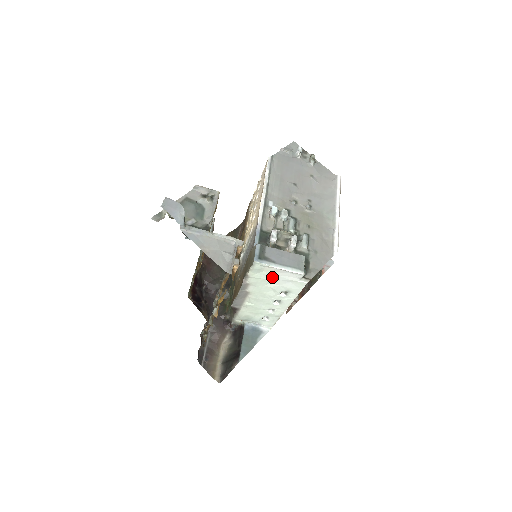
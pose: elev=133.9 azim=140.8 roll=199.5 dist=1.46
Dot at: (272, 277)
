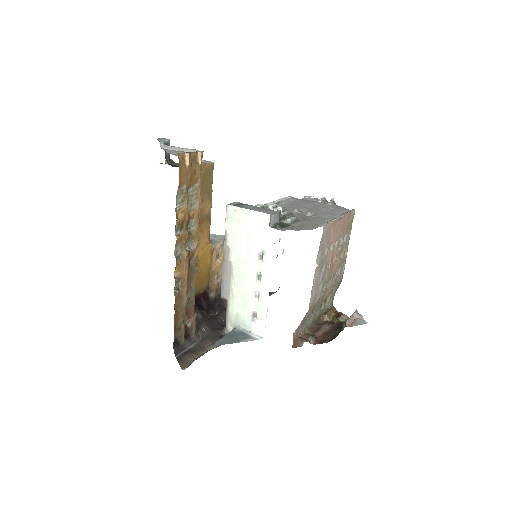
Dot at: (245, 228)
